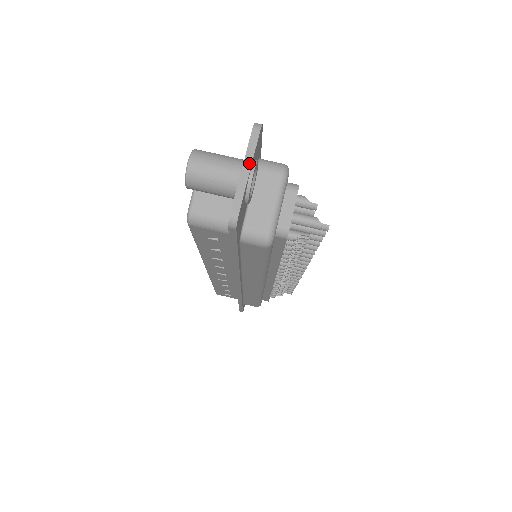
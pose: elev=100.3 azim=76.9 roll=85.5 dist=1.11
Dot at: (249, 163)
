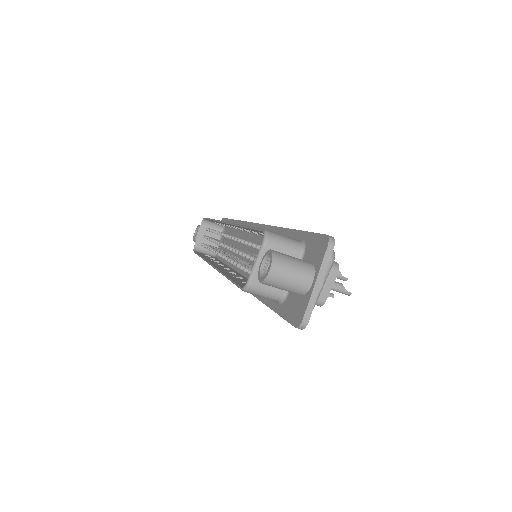
Dot at: (321, 278)
